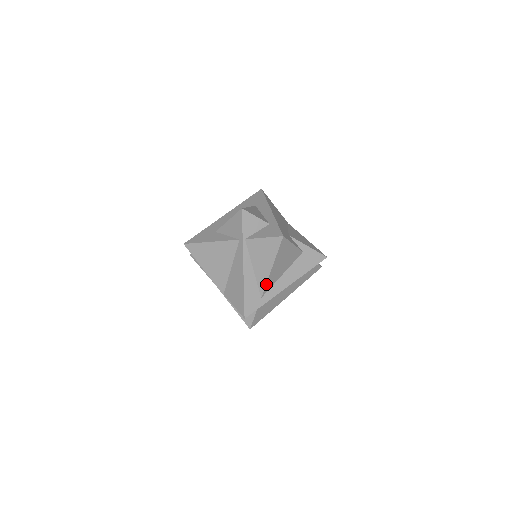
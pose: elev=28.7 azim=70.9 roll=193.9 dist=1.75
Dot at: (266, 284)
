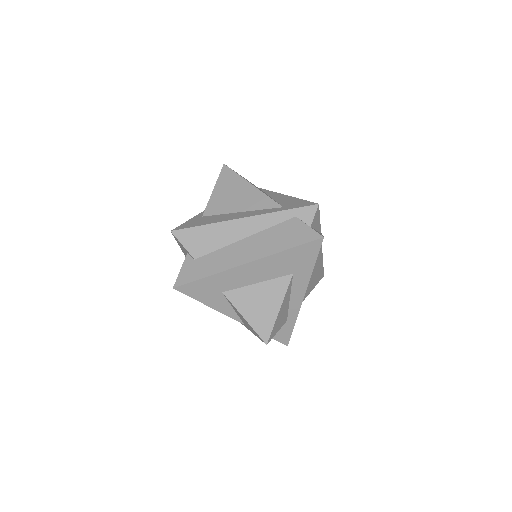
Dot at: occluded
